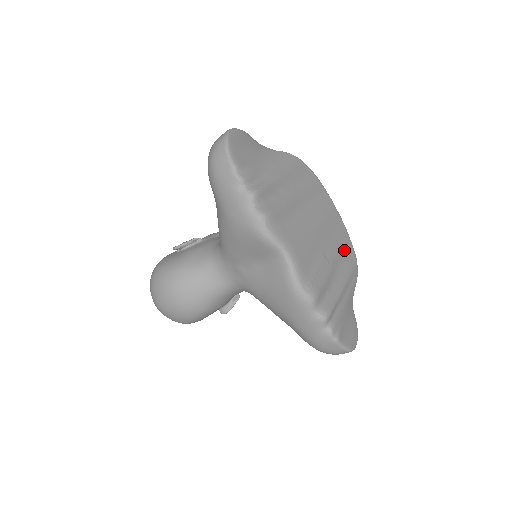
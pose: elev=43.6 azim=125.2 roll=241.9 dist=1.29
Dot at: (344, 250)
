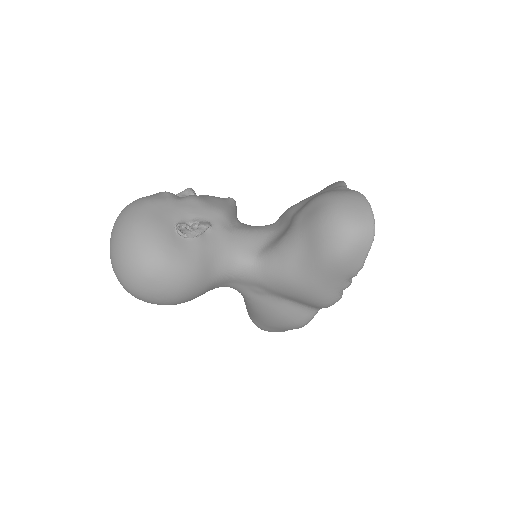
Dot at: occluded
